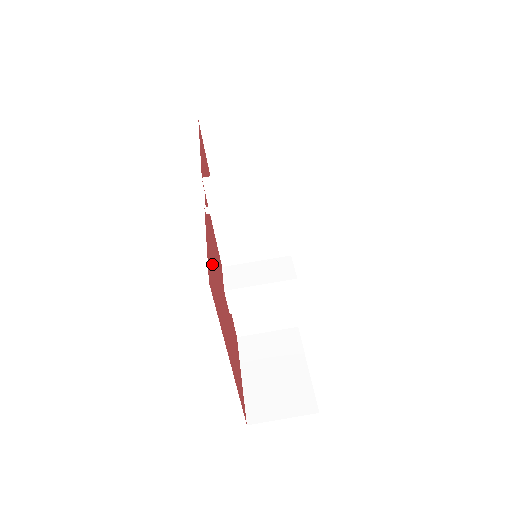
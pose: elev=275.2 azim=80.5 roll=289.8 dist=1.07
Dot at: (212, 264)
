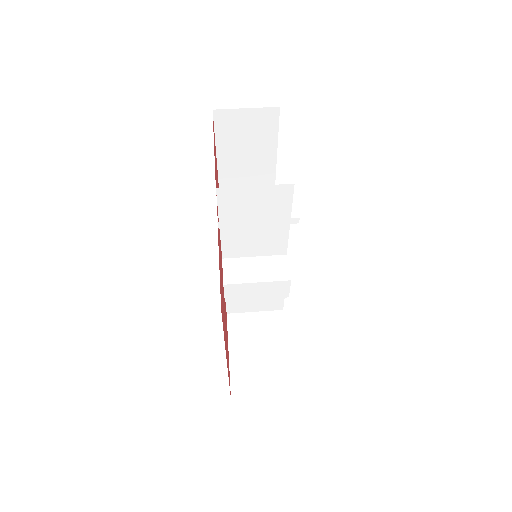
Dot at: occluded
